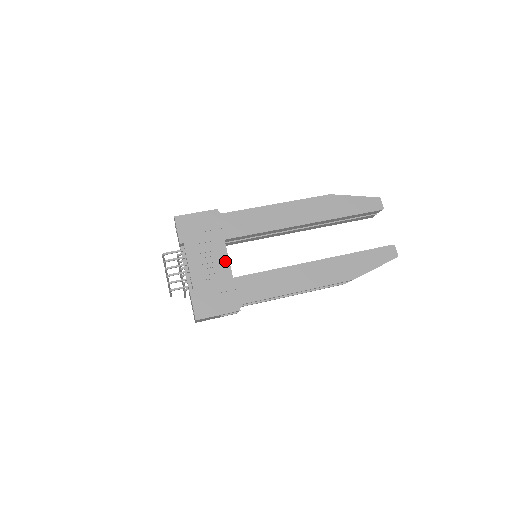
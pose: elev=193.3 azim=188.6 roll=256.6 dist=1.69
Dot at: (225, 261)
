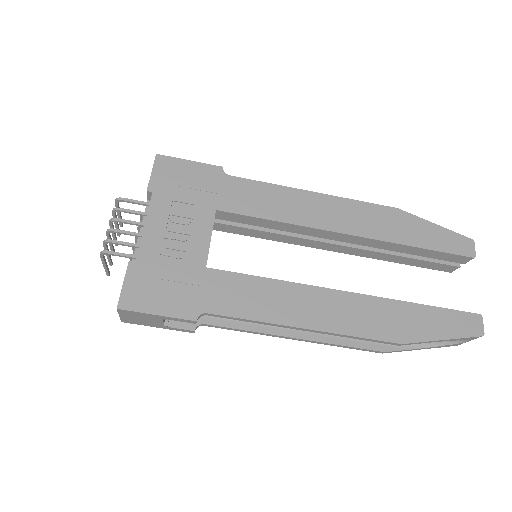
Dot at: (204, 239)
